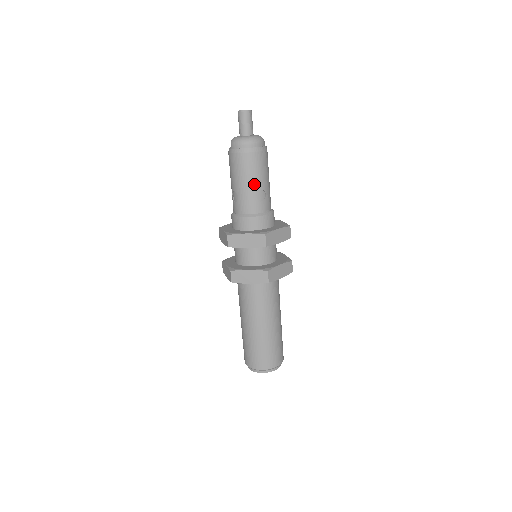
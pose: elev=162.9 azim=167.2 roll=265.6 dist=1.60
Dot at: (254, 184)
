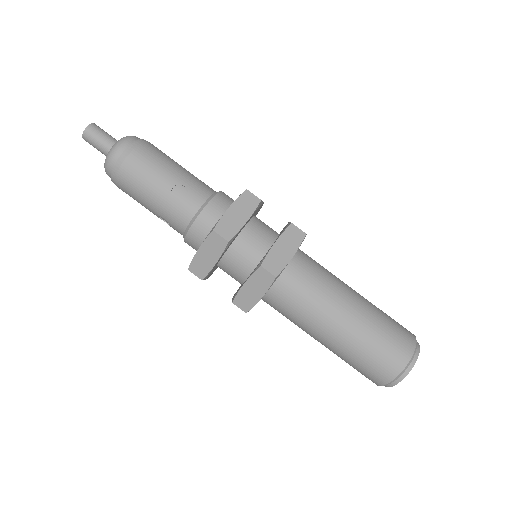
Dot at: (159, 190)
